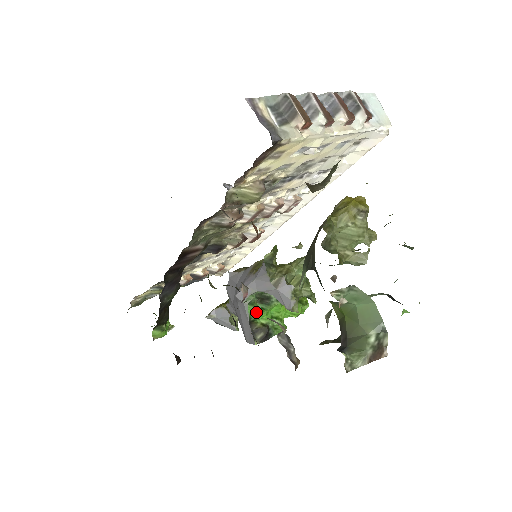
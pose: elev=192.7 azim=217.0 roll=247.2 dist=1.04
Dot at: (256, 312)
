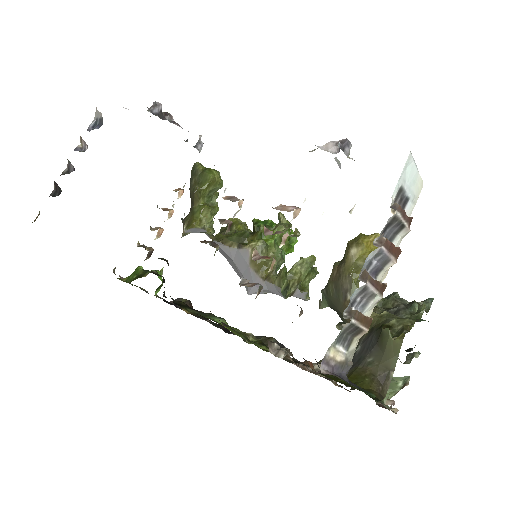
Dot at: occluded
